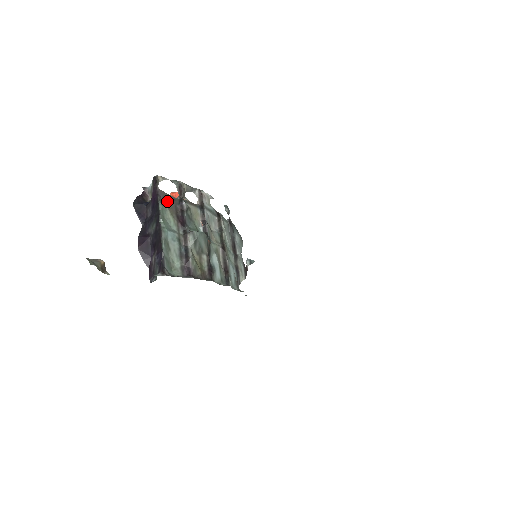
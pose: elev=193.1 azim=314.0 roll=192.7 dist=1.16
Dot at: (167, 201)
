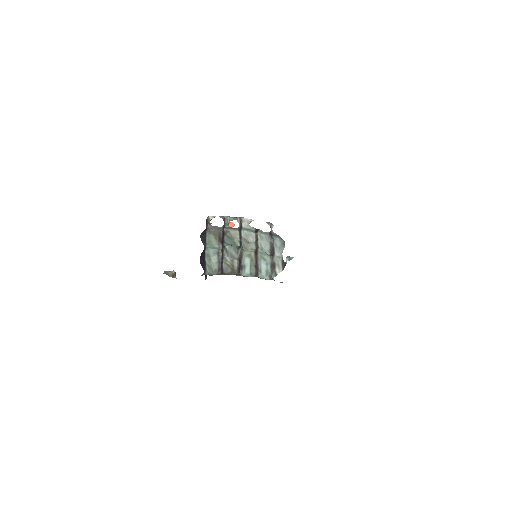
Dot at: (214, 230)
